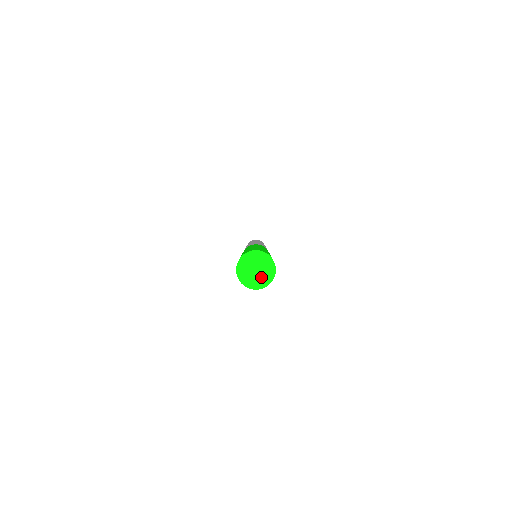
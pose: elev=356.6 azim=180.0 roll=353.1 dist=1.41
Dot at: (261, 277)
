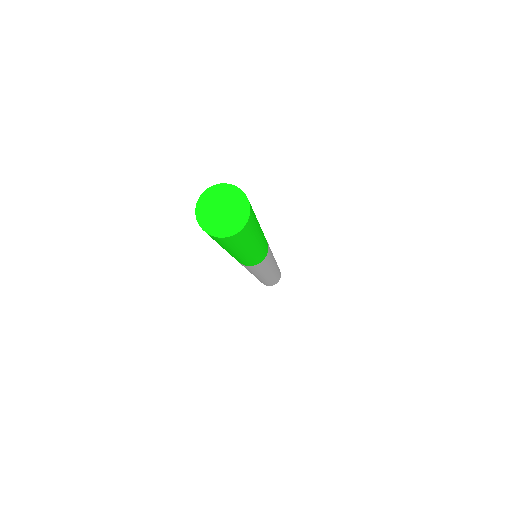
Dot at: (235, 211)
